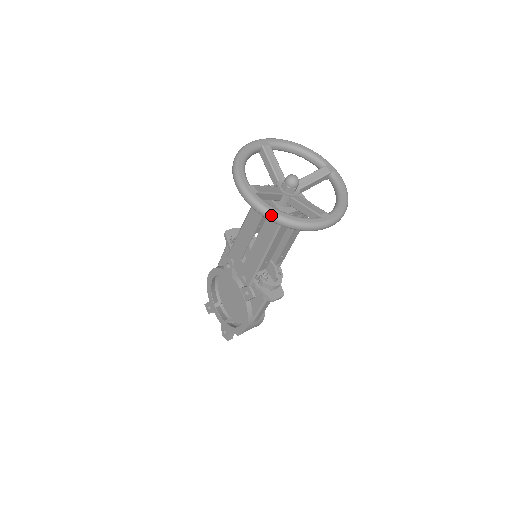
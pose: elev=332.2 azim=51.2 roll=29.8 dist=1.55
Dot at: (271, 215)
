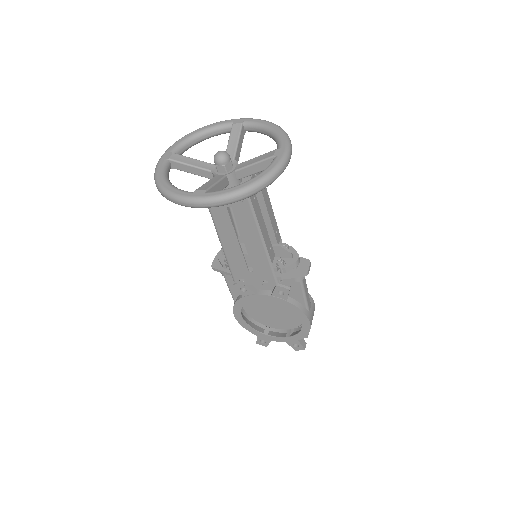
Dot at: (237, 195)
